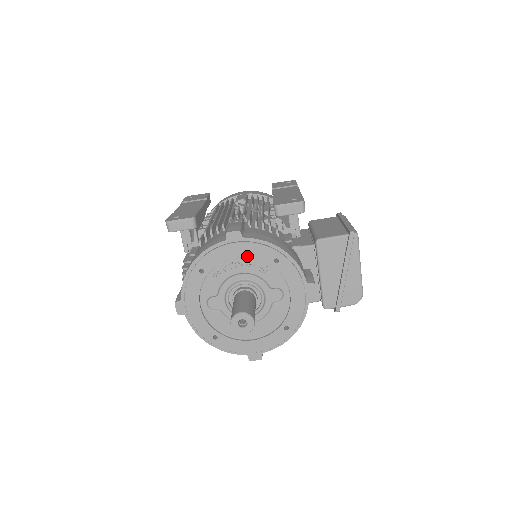
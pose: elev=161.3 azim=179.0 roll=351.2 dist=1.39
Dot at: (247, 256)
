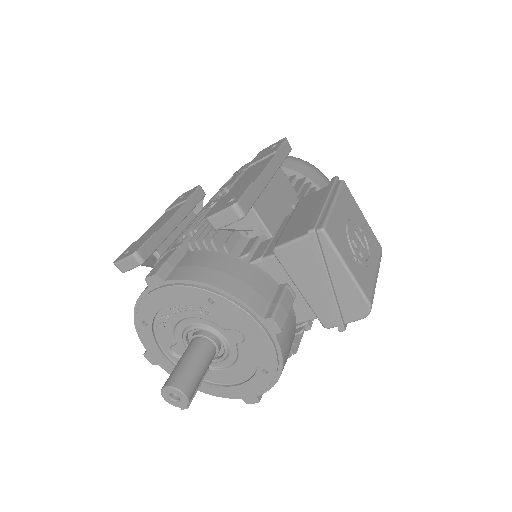
Dot at: (177, 301)
